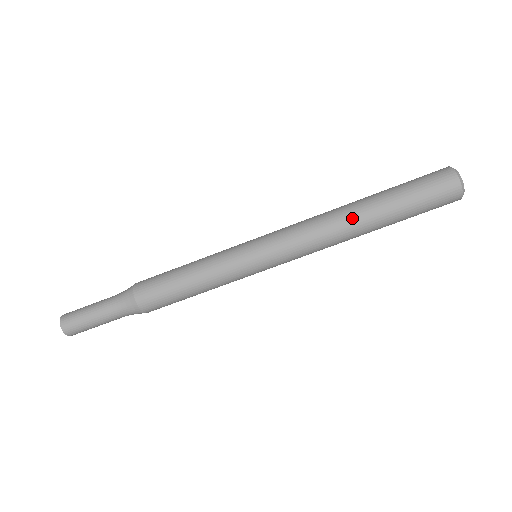
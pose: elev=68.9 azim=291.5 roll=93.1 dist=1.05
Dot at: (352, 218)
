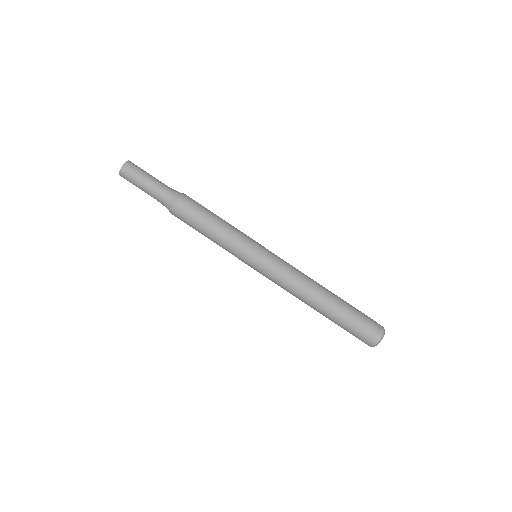
Dot at: (320, 294)
